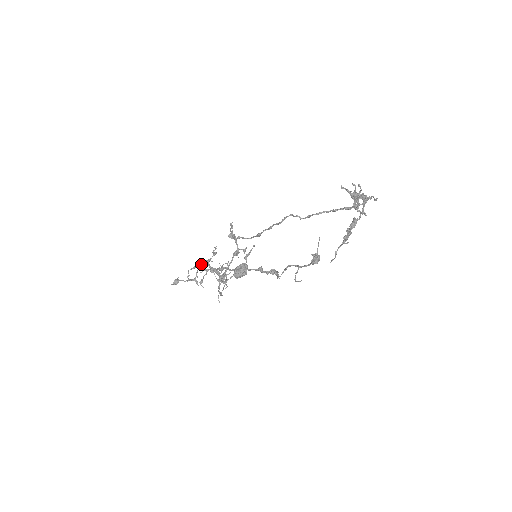
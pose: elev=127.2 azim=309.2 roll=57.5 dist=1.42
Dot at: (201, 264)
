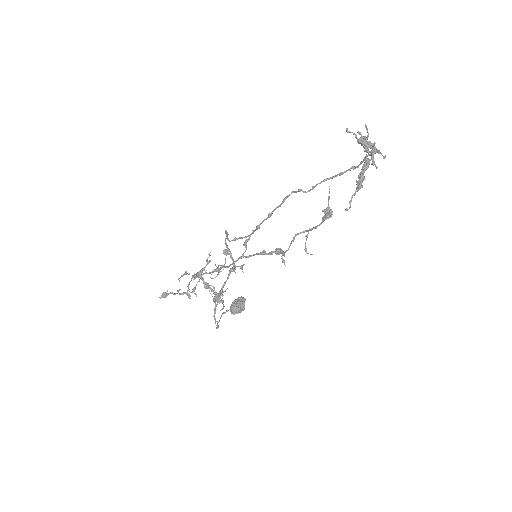
Dot at: (193, 275)
